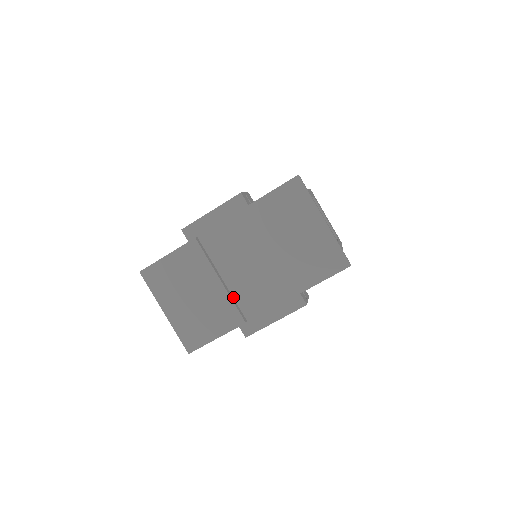
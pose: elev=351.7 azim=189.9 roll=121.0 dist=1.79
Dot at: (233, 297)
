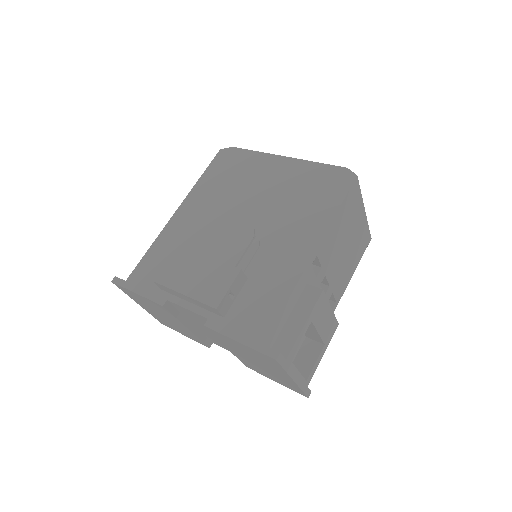
Dot at: (201, 332)
